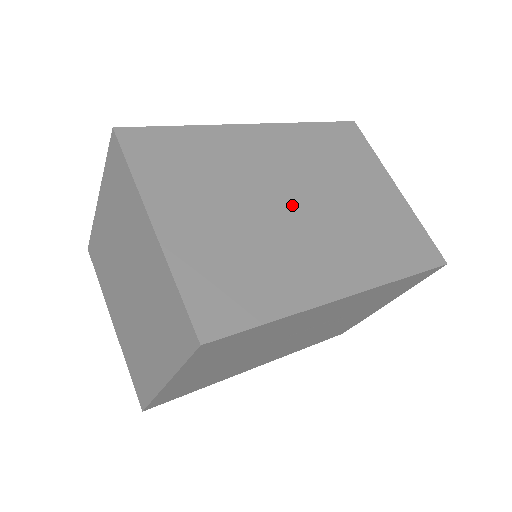
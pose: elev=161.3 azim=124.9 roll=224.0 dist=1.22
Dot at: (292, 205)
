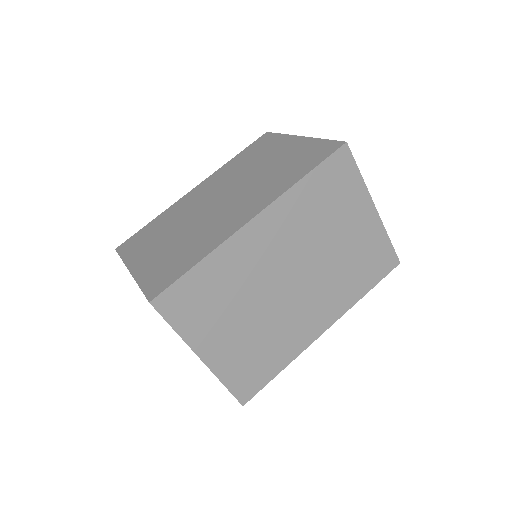
Dot at: (288, 285)
